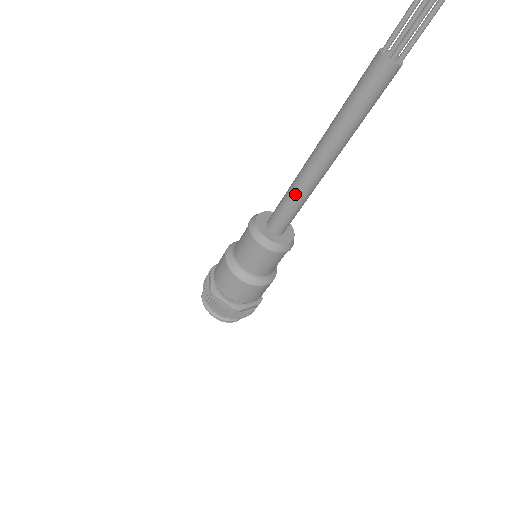
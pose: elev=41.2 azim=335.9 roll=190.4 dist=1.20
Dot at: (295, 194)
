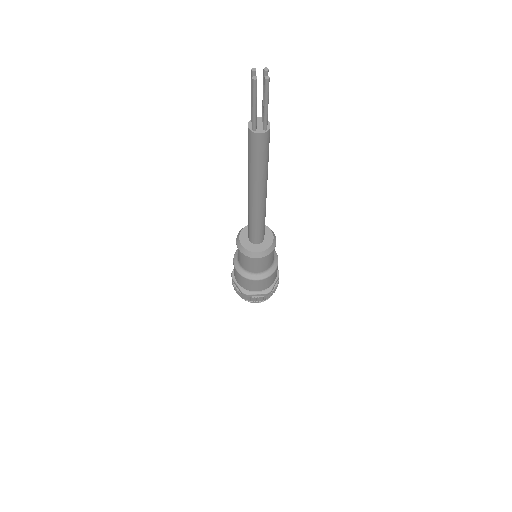
Dot at: (249, 216)
